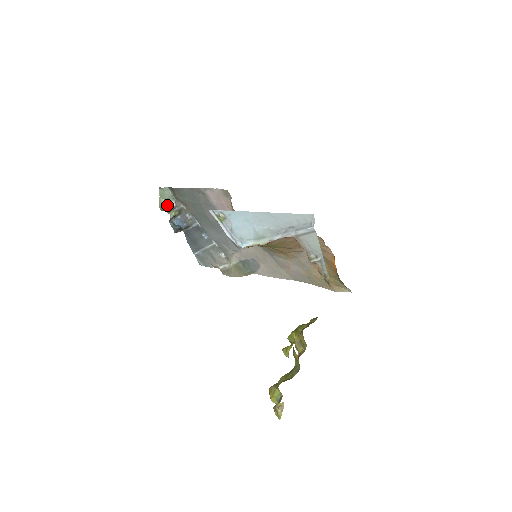
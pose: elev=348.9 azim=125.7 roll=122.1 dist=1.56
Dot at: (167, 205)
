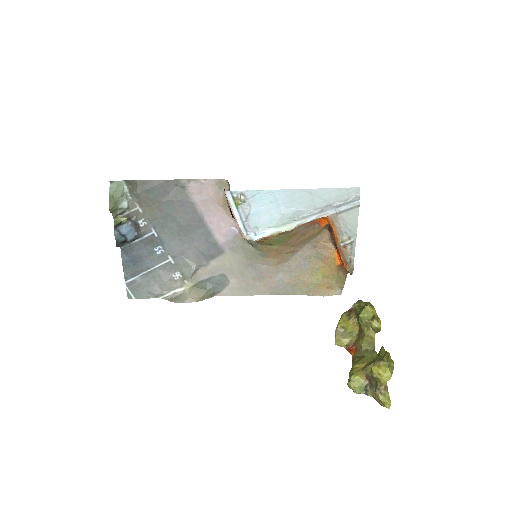
Dot at: (118, 205)
